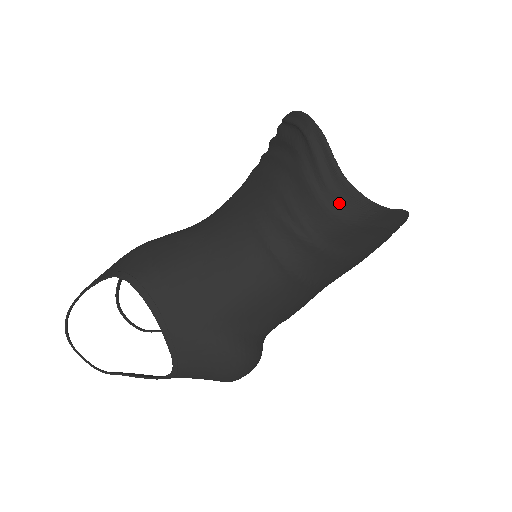
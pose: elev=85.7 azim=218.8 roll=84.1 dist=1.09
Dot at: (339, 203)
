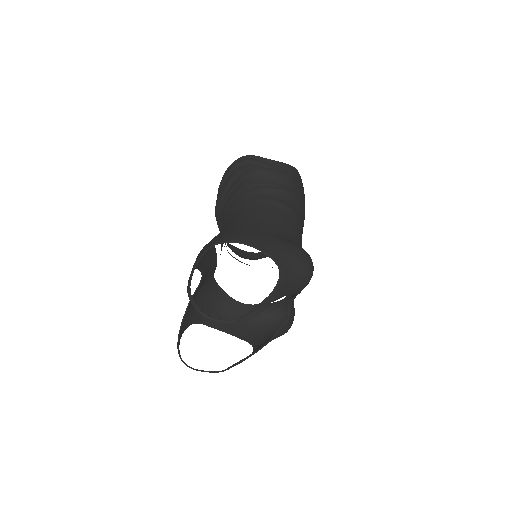
Dot at: (278, 169)
